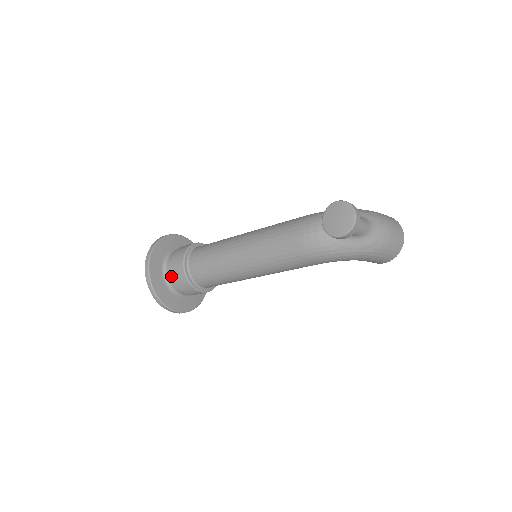
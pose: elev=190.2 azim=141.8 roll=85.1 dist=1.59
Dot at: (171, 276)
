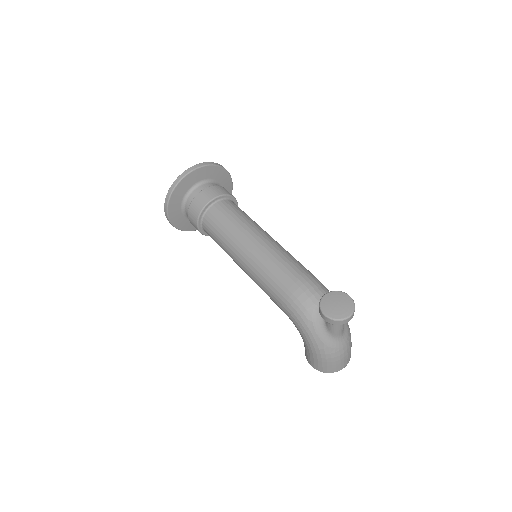
Dot at: (197, 192)
